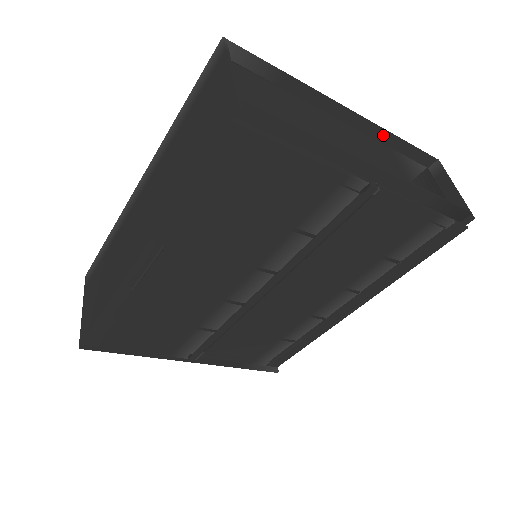
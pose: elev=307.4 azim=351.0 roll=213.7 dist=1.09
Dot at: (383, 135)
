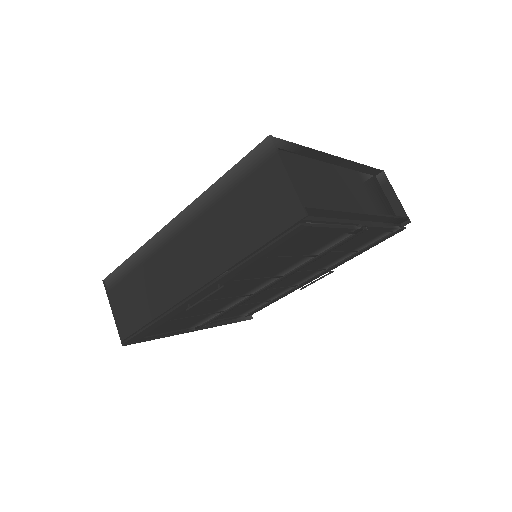
Dot at: (354, 165)
